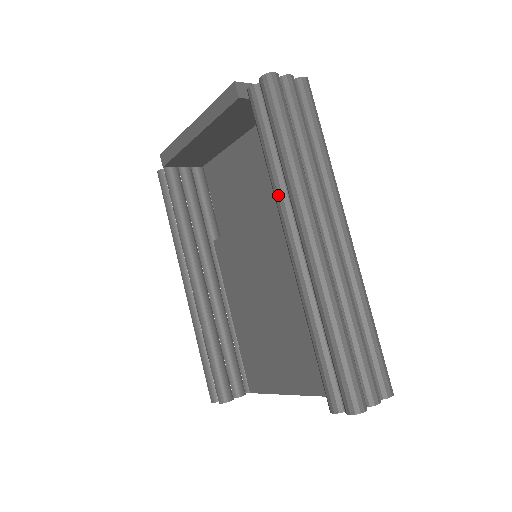
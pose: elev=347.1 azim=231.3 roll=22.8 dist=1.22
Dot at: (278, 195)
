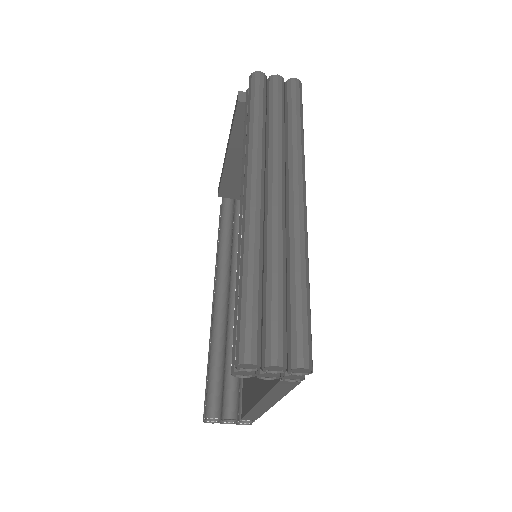
Dot at: (242, 165)
